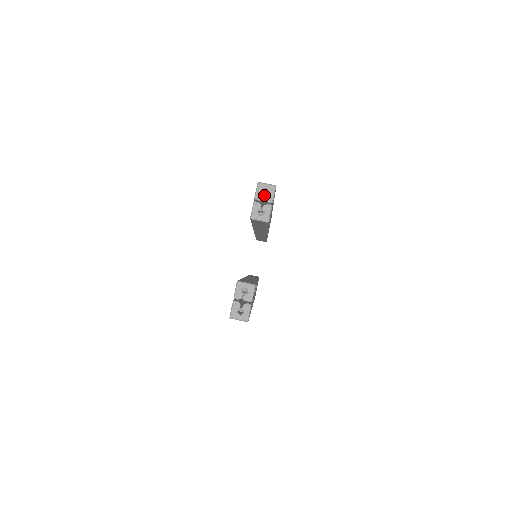
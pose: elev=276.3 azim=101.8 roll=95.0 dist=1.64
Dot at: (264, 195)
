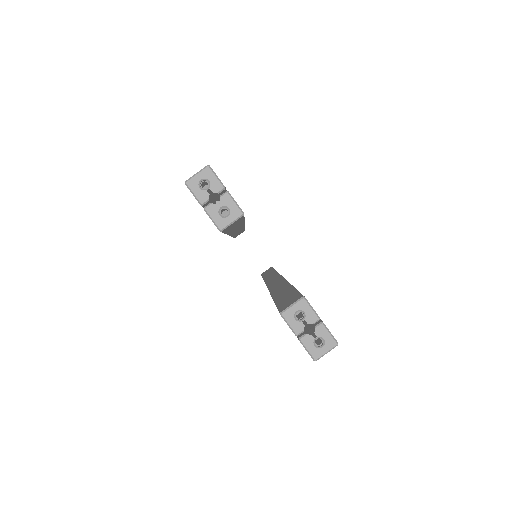
Dot at: (207, 189)
